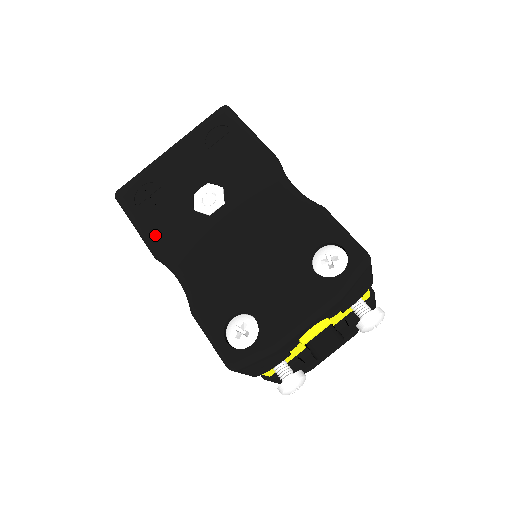
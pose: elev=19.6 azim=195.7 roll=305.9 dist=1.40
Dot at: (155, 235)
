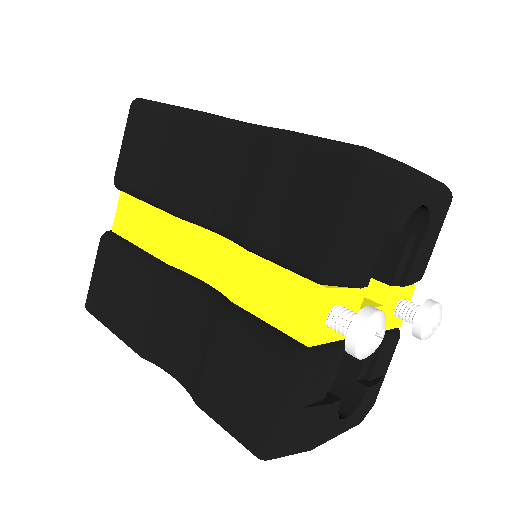
Dot at: occluded
